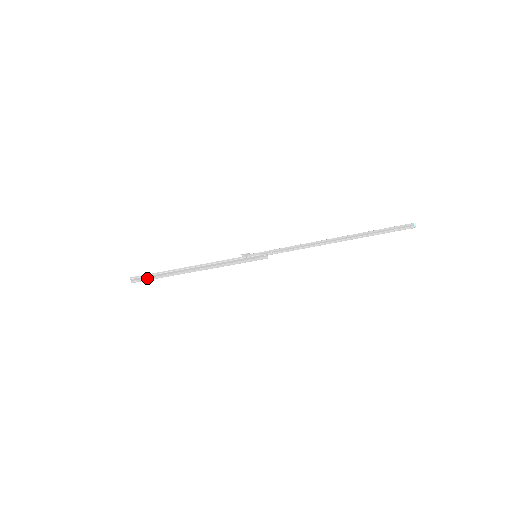
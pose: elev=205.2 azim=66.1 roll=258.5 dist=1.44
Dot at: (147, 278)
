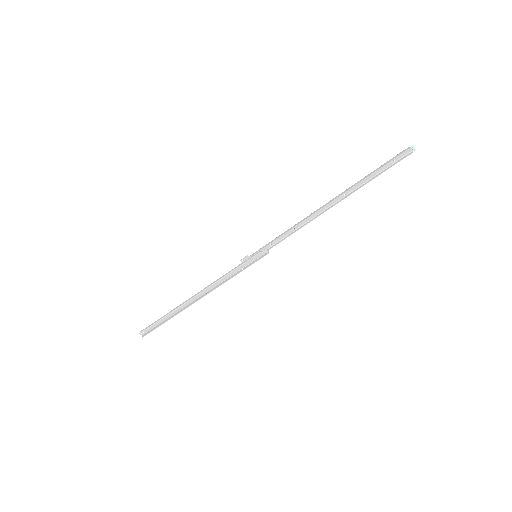
Dot at: (156, 326)
